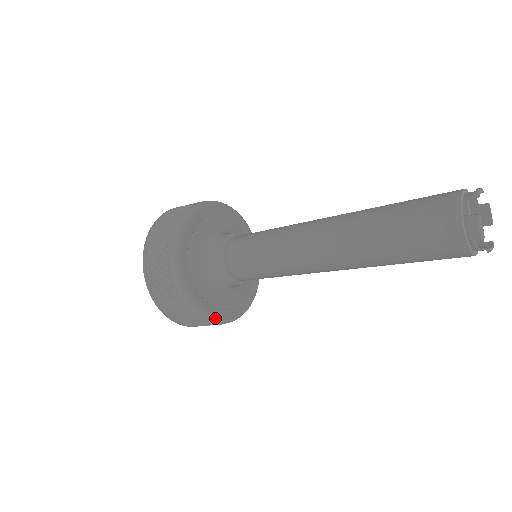
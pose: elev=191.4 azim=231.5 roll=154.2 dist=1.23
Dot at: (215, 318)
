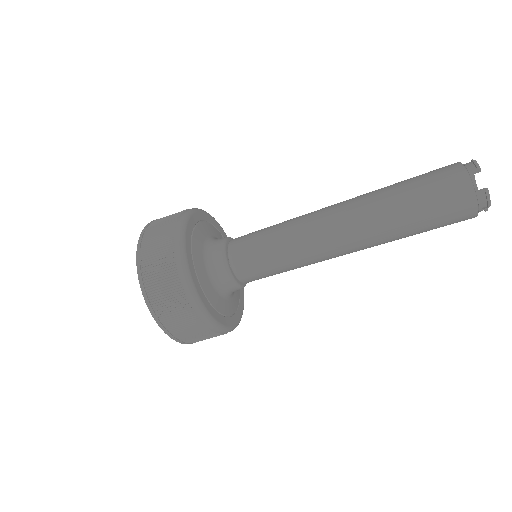
Dot at: (190, 273)
